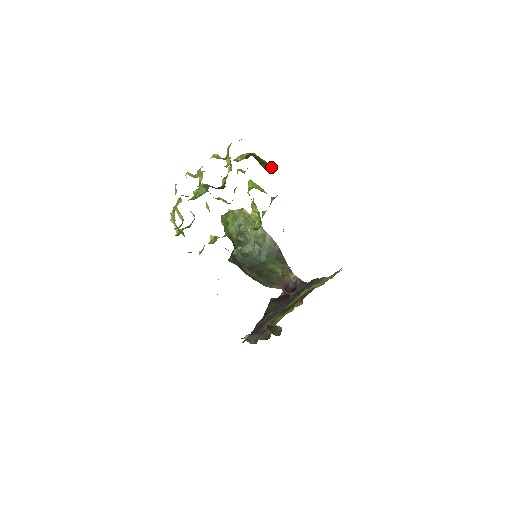
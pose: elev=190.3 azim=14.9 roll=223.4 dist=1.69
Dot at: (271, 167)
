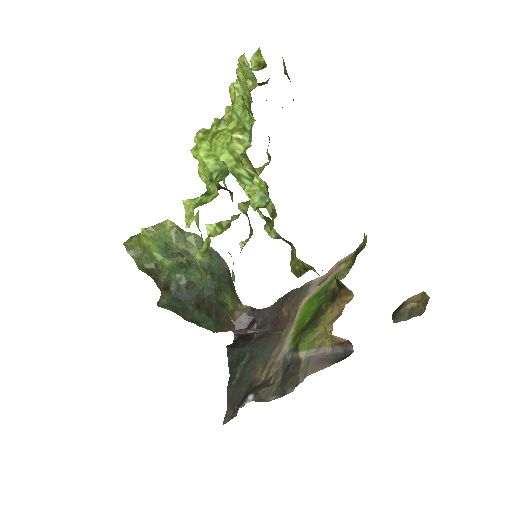
Dot at: occluded
